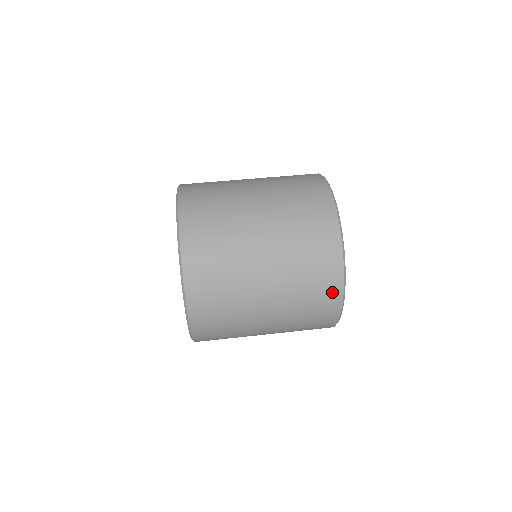
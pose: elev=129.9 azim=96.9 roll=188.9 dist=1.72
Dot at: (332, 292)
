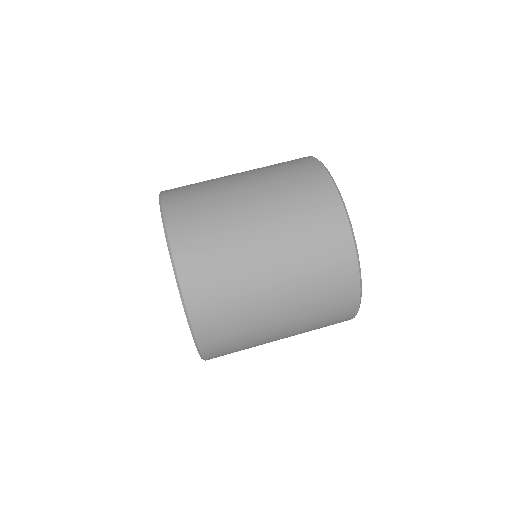
Dot at: (347, 311)
